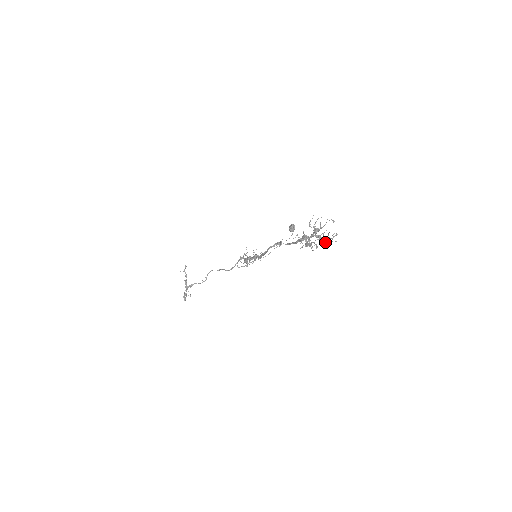
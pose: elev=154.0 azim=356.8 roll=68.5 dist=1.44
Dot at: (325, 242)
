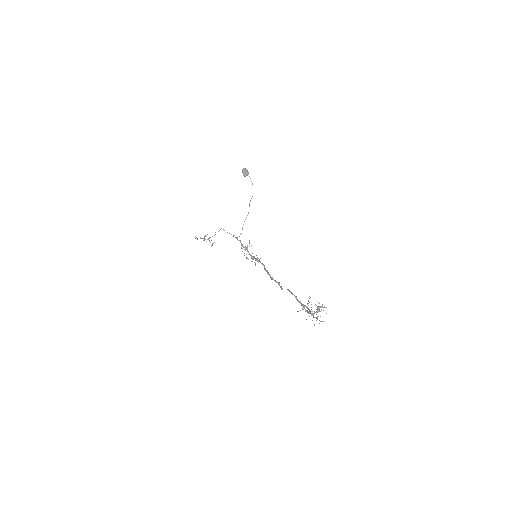
Dot at: occluded
